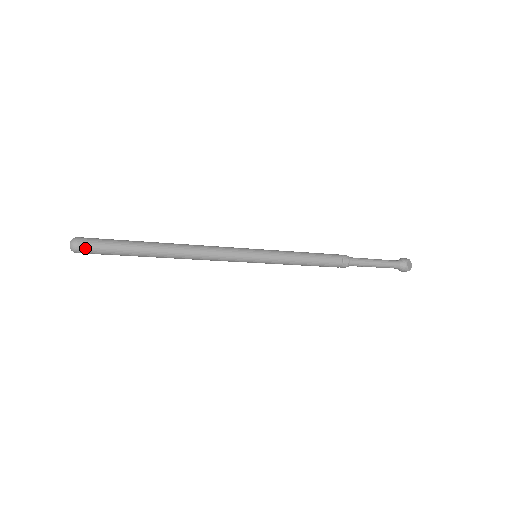
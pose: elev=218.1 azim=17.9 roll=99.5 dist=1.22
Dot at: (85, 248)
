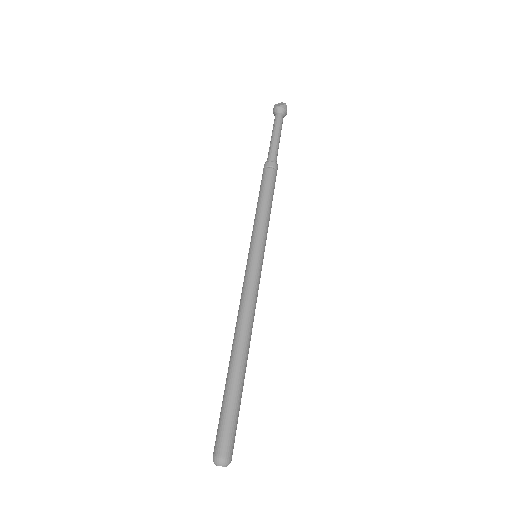
Dot at: occluded
